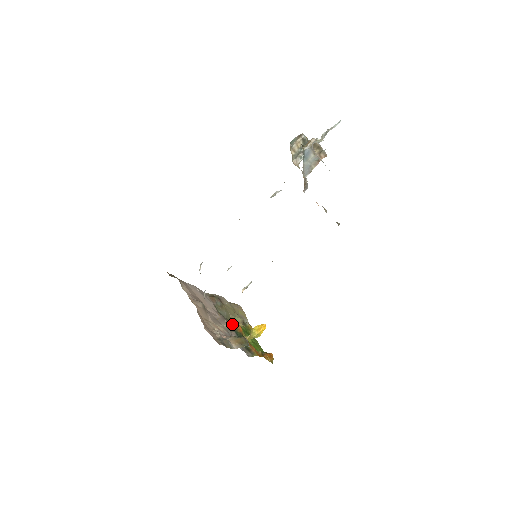
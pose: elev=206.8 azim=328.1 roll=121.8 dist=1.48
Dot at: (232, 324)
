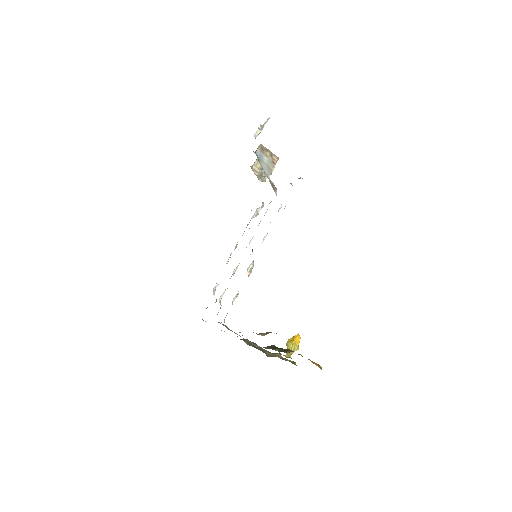
Dot at: occluded
